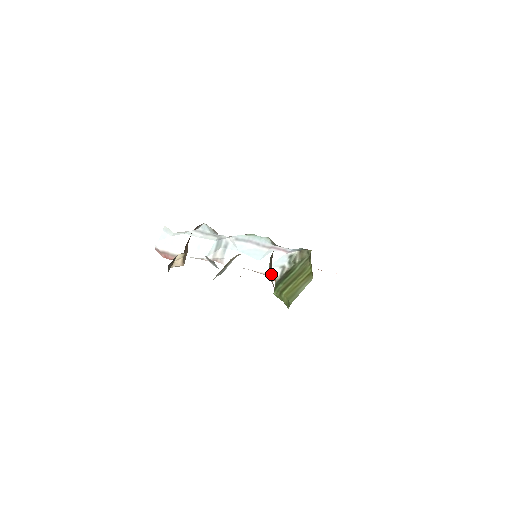
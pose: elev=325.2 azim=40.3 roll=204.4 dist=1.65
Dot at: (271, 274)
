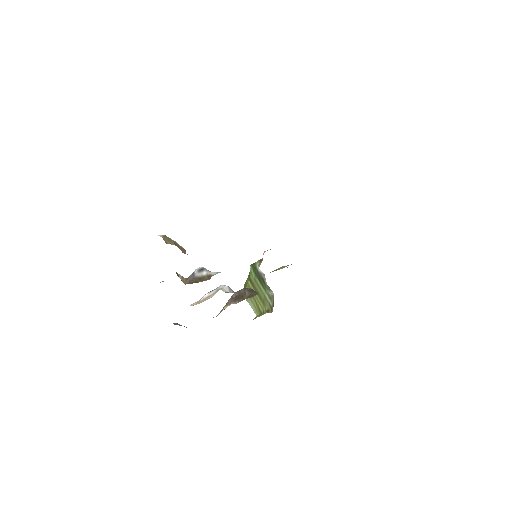
Dot at: (229, 304)
